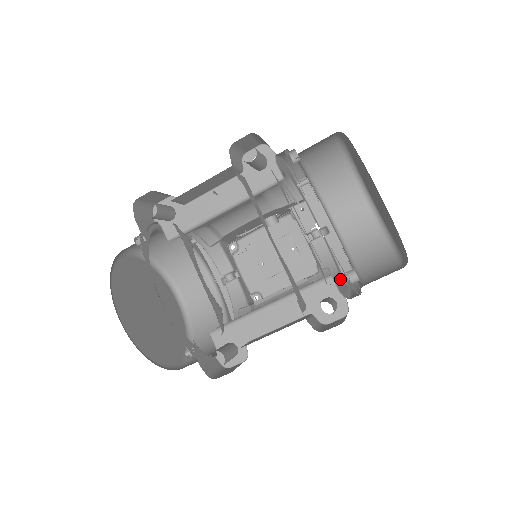
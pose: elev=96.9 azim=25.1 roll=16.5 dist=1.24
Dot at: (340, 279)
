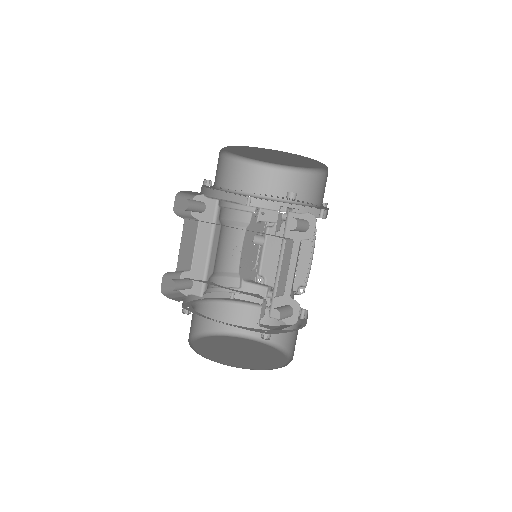
Dot at: occluded
